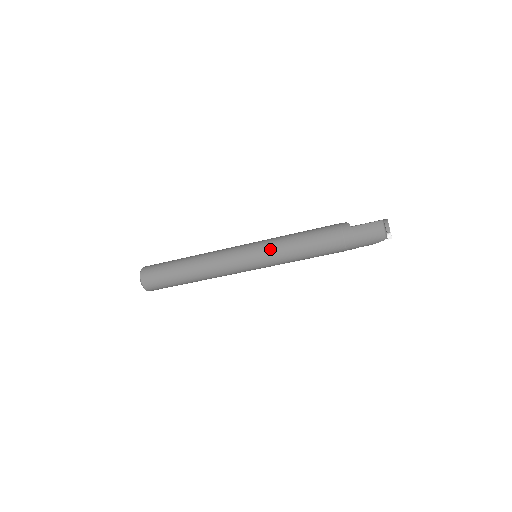
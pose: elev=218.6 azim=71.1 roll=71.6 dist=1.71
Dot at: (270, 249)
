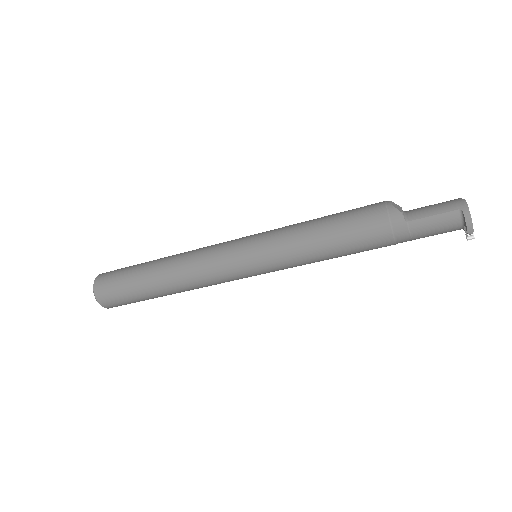
Dot at: (279, 261)
